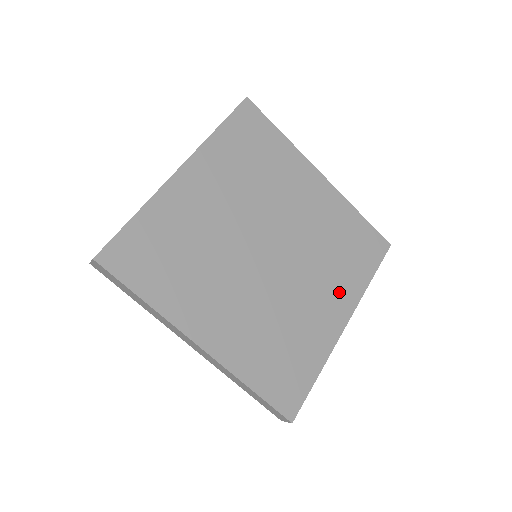
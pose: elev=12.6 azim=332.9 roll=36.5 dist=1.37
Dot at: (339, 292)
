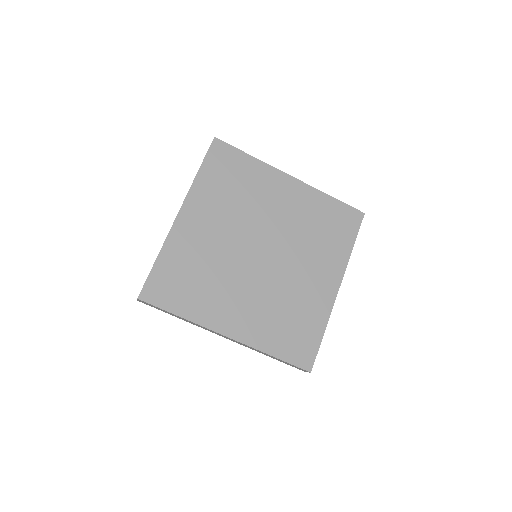
Dot at: (327, 266)
